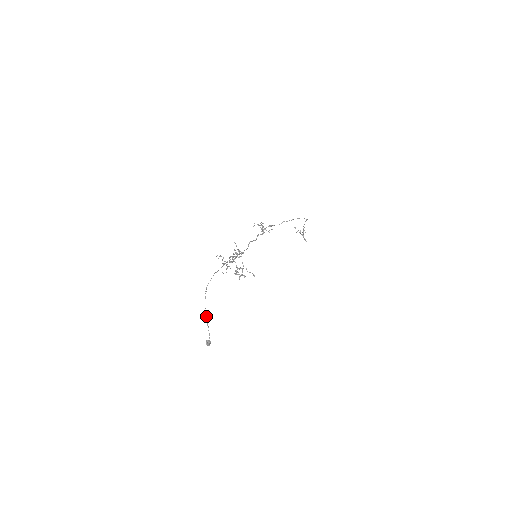
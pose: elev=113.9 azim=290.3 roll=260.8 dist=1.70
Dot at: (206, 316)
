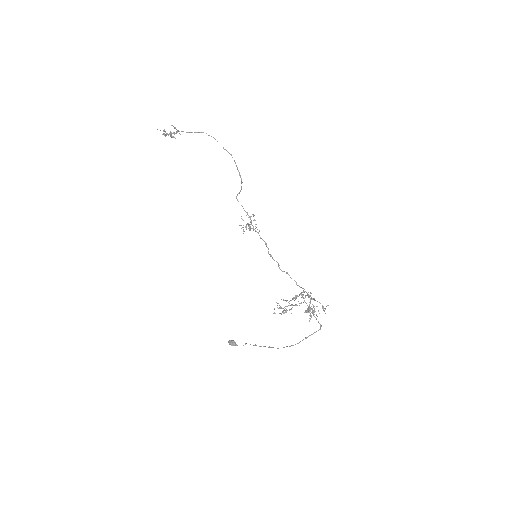
Dot at: occluded
